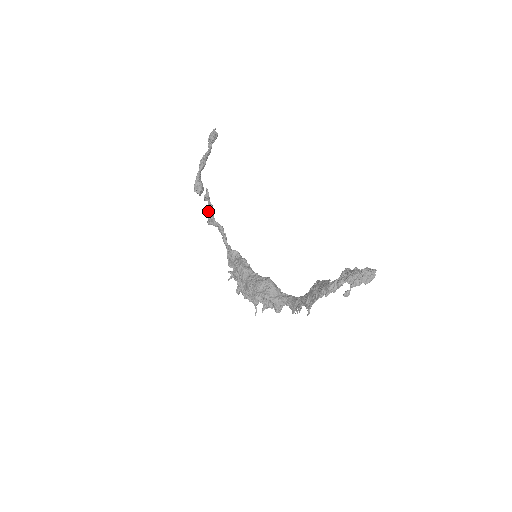
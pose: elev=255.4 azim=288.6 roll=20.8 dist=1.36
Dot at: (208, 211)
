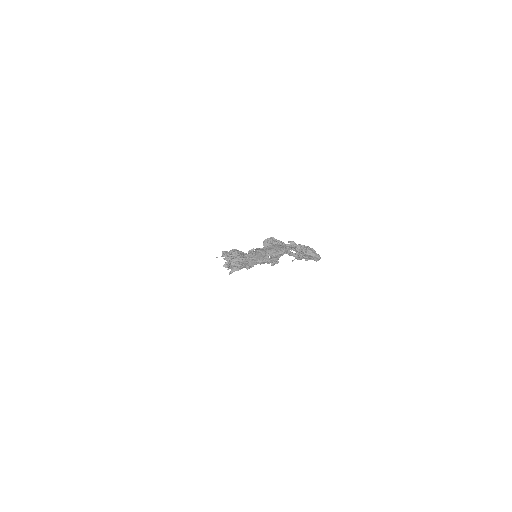
Dot at: occluded
